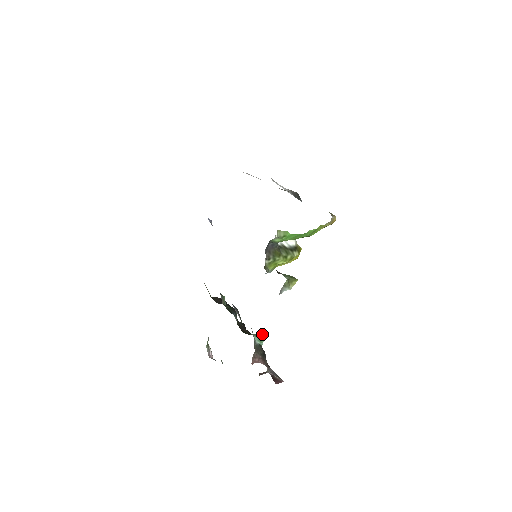
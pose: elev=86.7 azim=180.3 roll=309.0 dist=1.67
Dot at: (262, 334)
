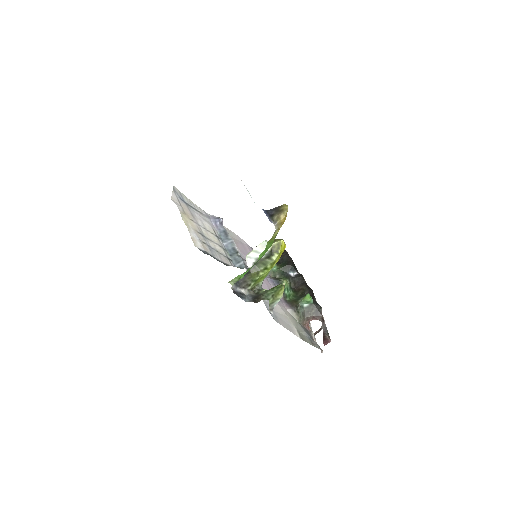
Dot at: (306, 299)
